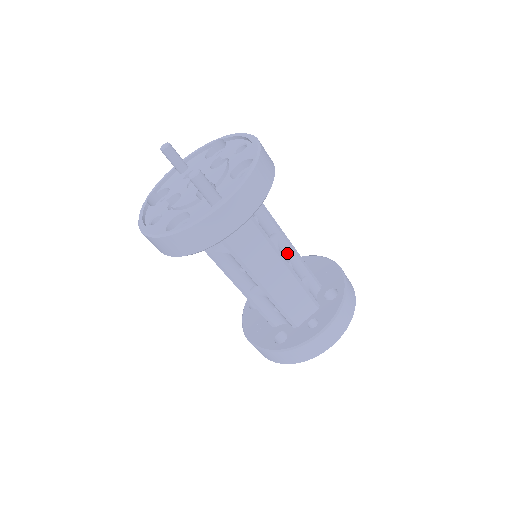
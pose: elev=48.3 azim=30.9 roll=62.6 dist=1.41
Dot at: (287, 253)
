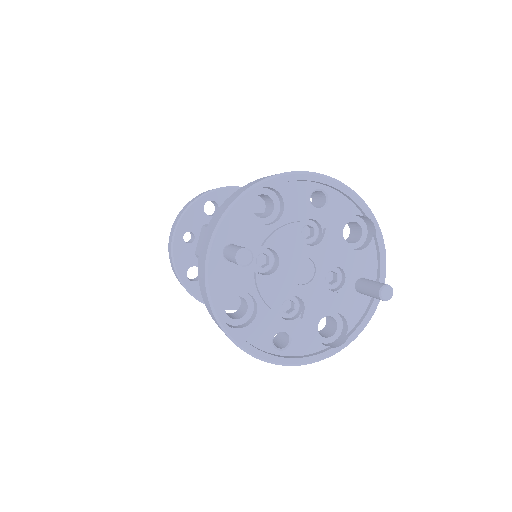
Dot at: occluded
